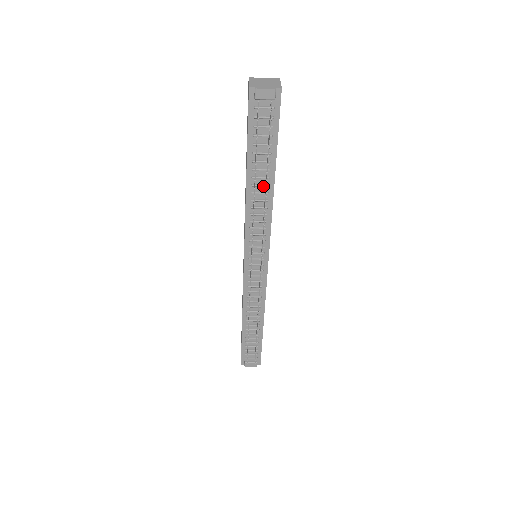
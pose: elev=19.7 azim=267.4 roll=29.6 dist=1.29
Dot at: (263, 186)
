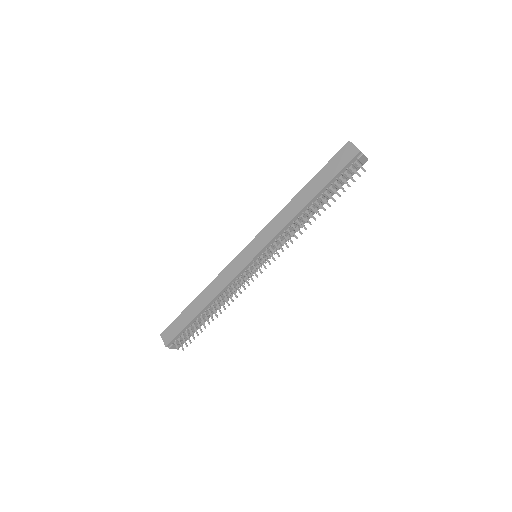
Dot at: (312, 211)
